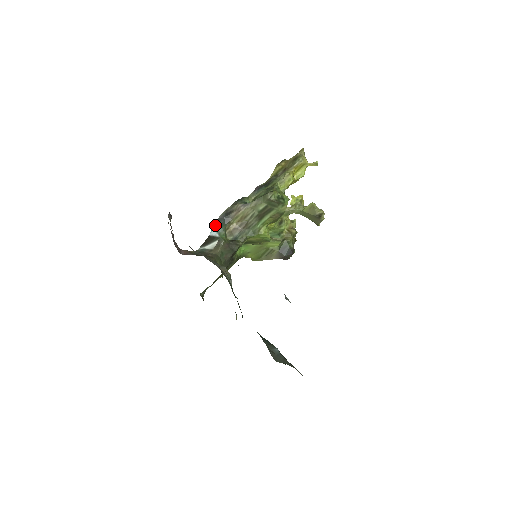
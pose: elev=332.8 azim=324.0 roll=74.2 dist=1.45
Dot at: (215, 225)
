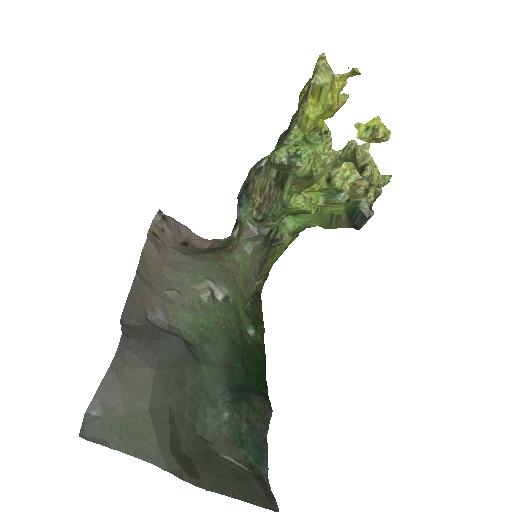
Dot at: (238, 203)
